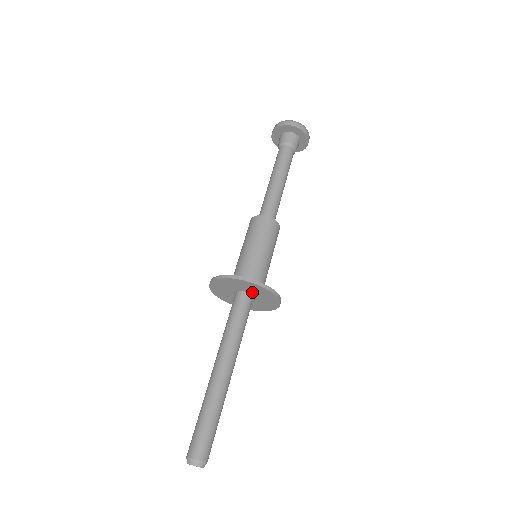
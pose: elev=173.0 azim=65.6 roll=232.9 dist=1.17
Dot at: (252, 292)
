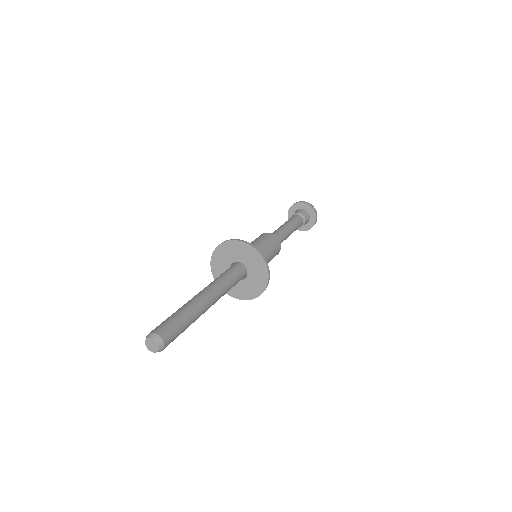
Dot at: (245, 261)
